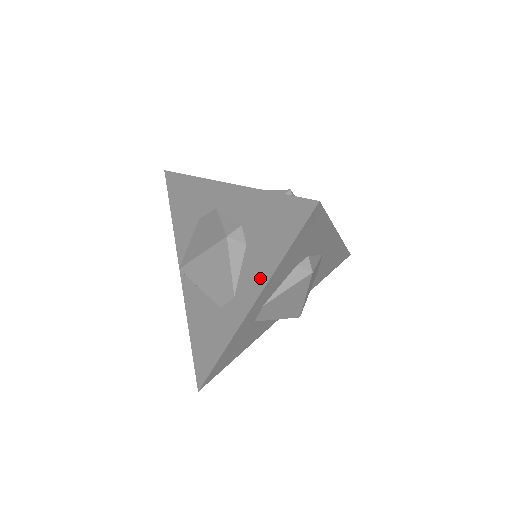
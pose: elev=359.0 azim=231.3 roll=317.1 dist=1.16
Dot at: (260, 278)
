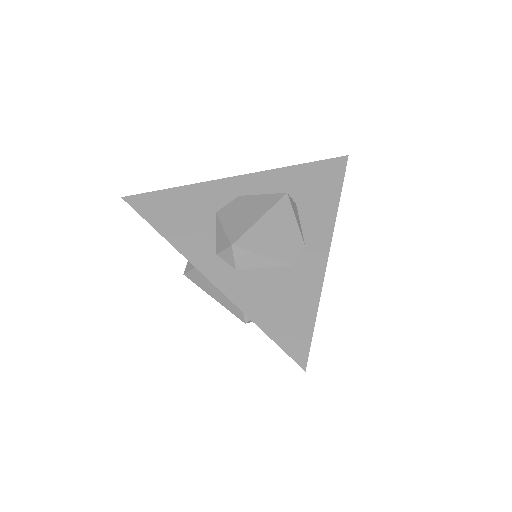
Dot at: (327, 217)
